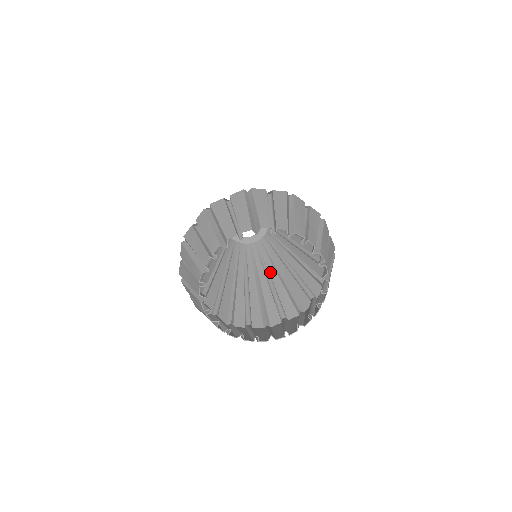
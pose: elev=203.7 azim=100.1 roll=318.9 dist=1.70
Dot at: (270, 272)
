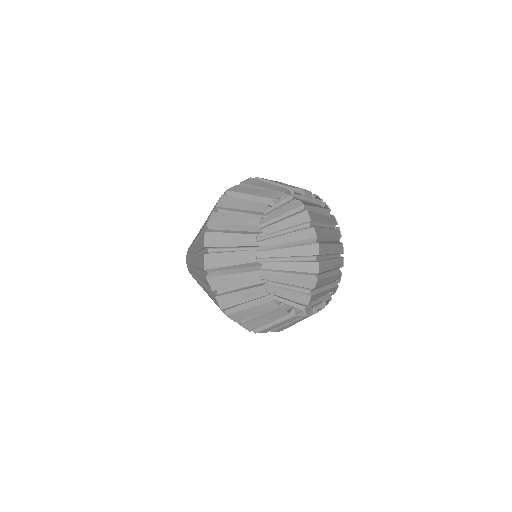
Dot at: occluded
